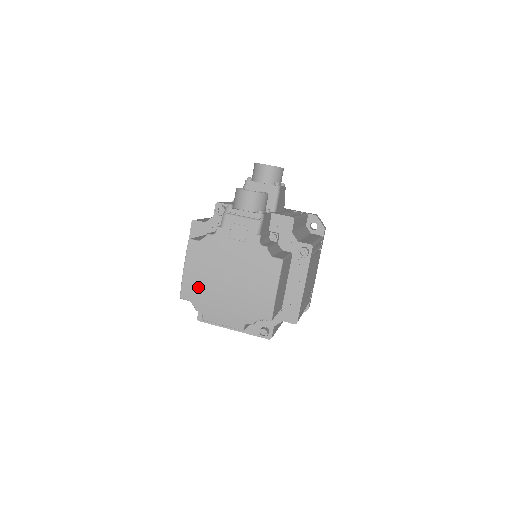
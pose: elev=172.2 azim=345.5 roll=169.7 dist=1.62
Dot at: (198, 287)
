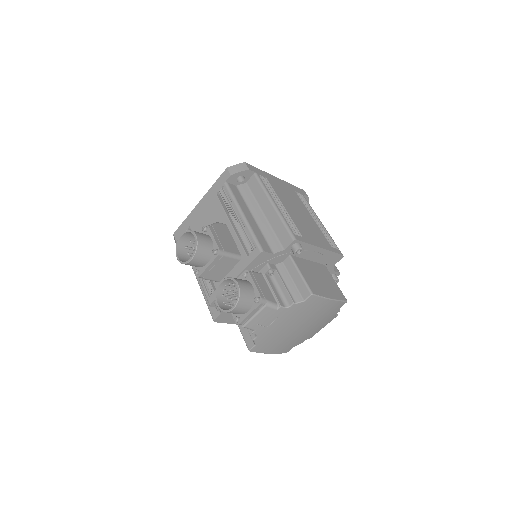
Dot at: (289, 345)
